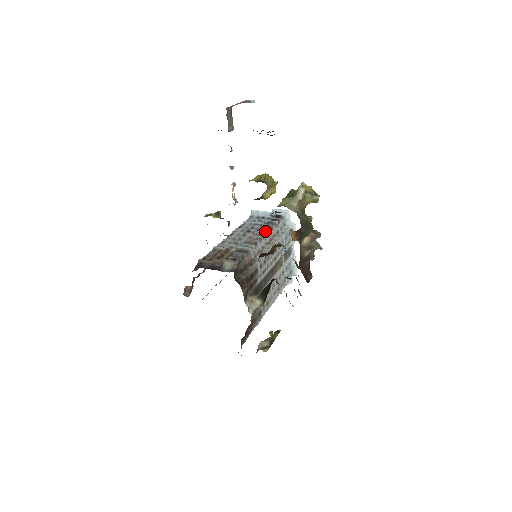
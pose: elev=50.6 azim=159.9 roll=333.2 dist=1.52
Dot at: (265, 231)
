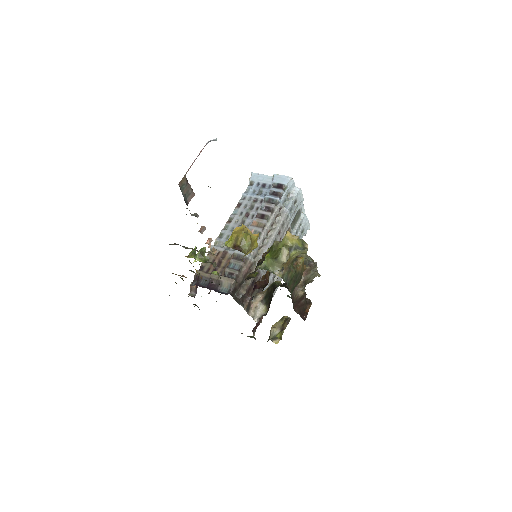
Dot at: (265, 218)
